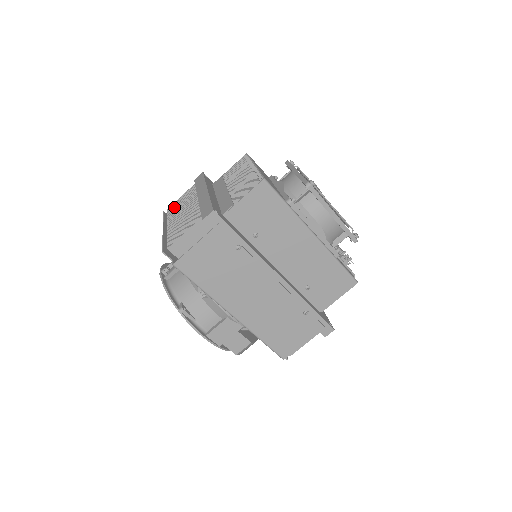
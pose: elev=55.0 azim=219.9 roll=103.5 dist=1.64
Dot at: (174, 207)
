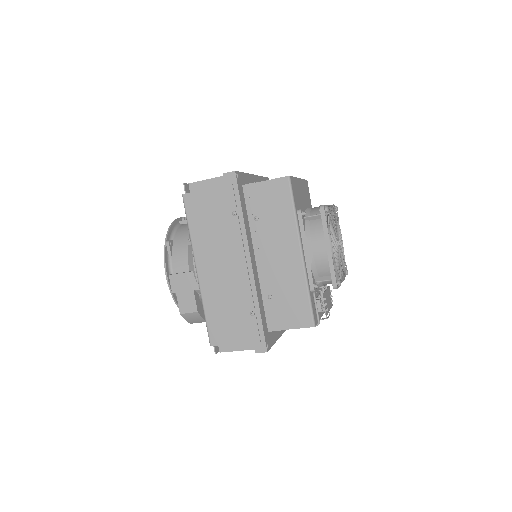
Dot at: occluded
